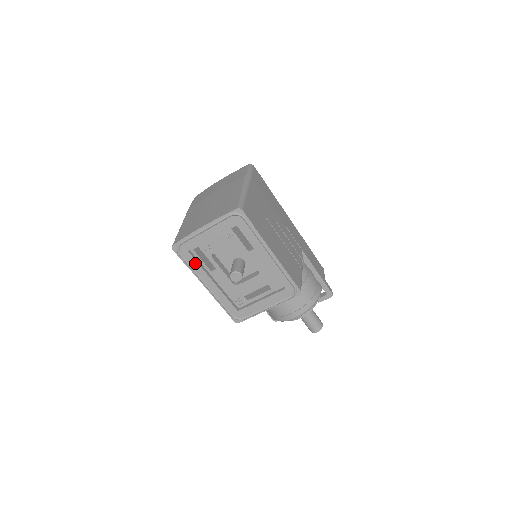
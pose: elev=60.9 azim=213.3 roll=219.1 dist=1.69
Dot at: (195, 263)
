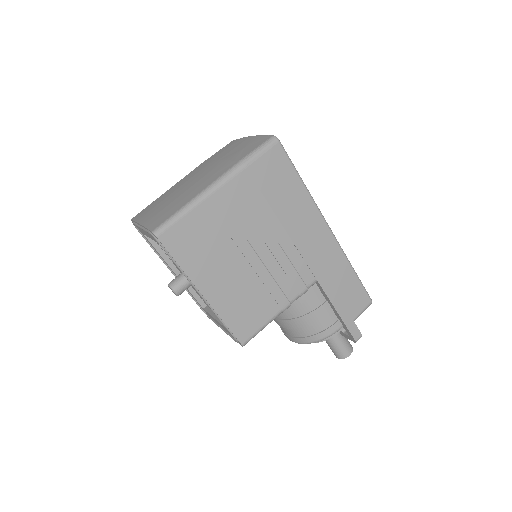
Dot at: (153, 247)
